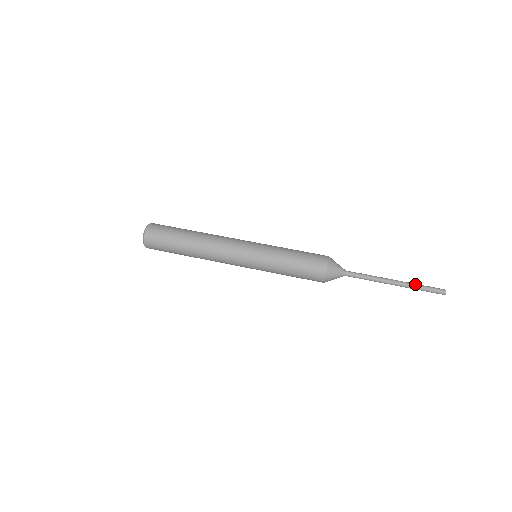
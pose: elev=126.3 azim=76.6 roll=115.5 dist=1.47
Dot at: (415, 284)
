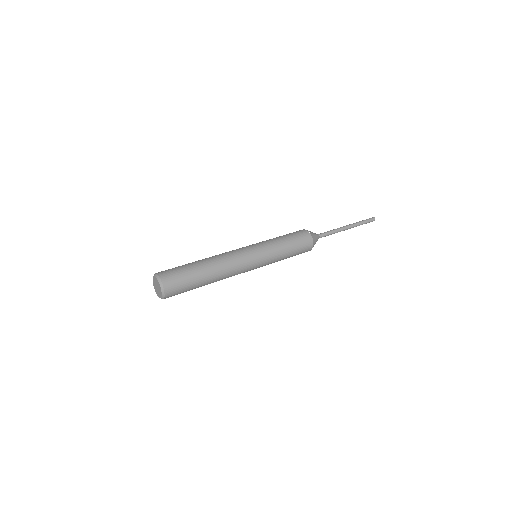
Dot at: (356, 222)
